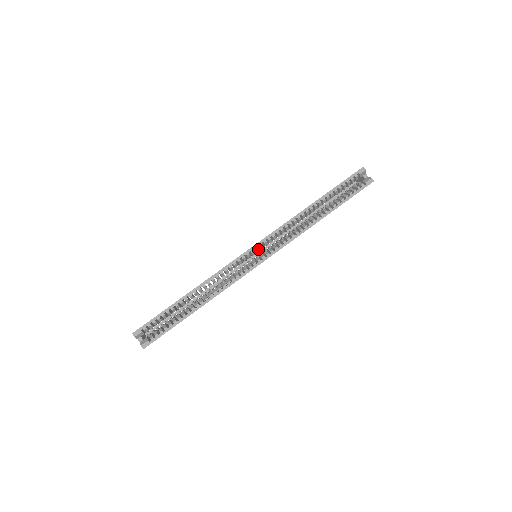
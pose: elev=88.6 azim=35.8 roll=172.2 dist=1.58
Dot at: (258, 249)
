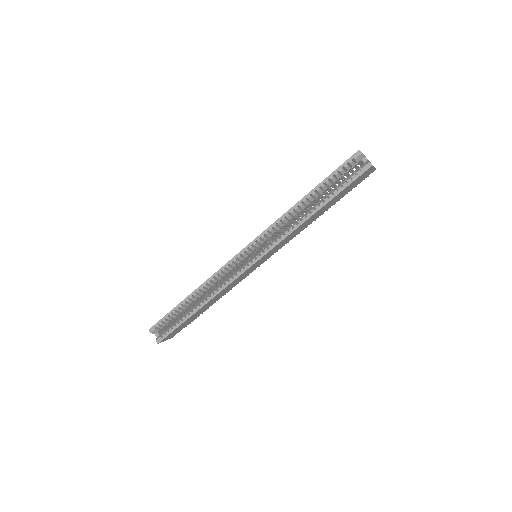
Dot at: (249, 251)
